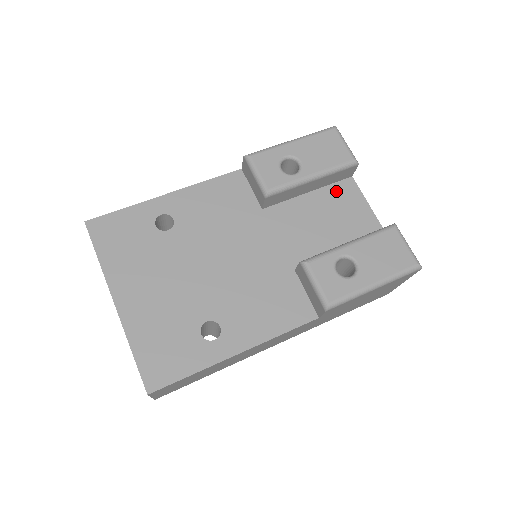
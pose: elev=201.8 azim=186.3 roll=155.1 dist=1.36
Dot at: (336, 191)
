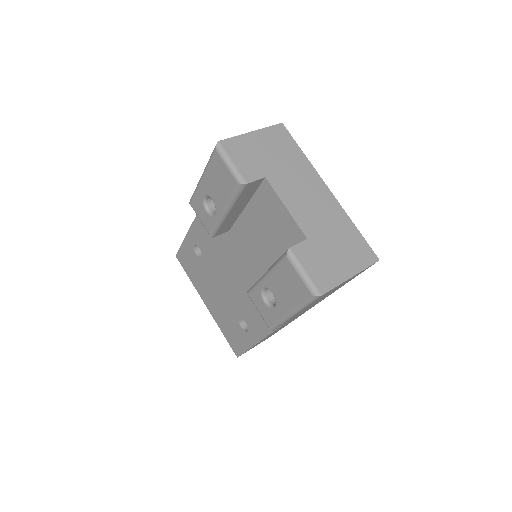
Dot at: (260, 200)
